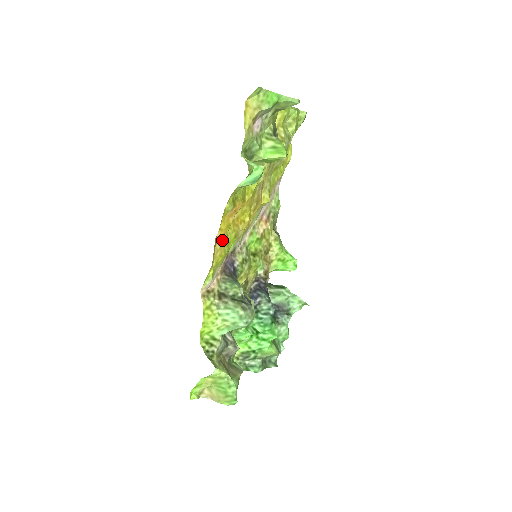
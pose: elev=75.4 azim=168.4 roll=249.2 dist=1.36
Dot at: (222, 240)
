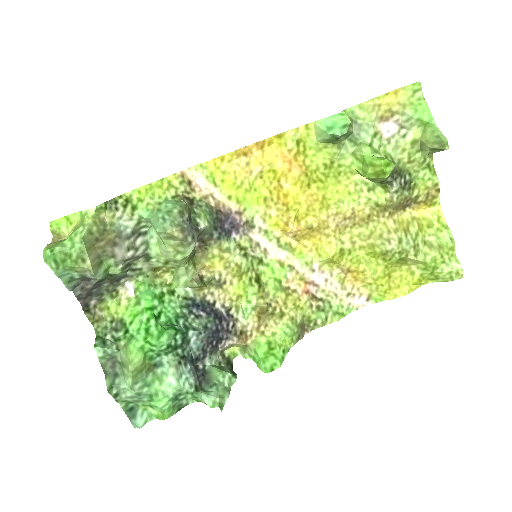
Dot at: (253, 167)
